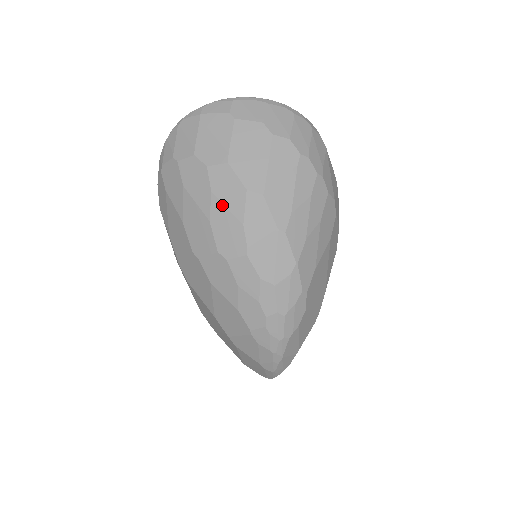
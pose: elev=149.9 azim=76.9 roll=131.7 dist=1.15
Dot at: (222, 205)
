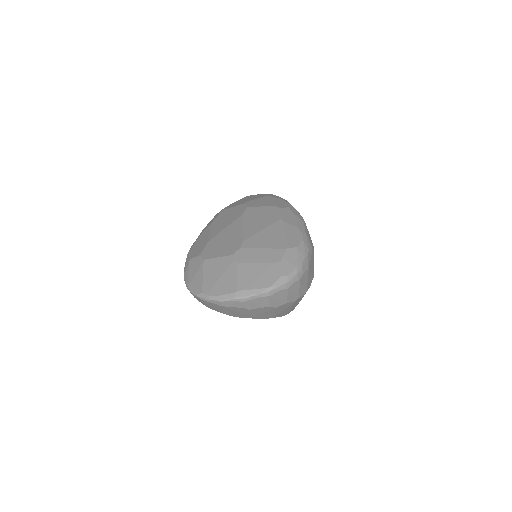
Dot at: occluded
